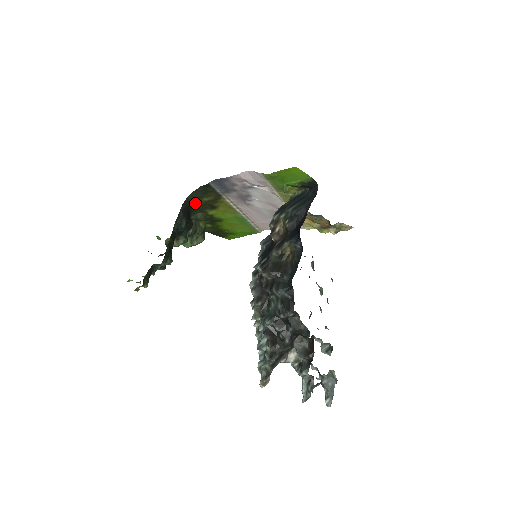
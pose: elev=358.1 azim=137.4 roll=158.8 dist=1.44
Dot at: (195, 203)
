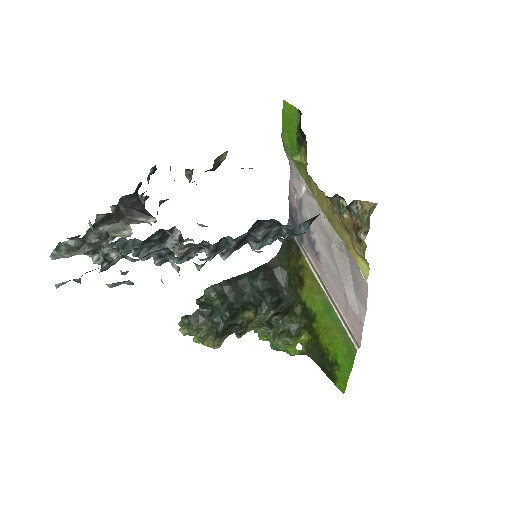
Dot at: (288, 275)
